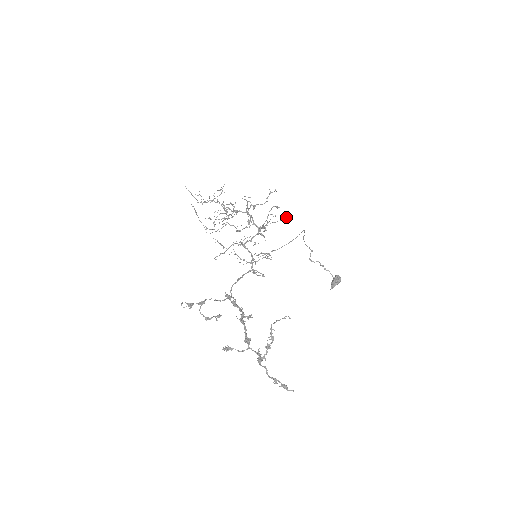
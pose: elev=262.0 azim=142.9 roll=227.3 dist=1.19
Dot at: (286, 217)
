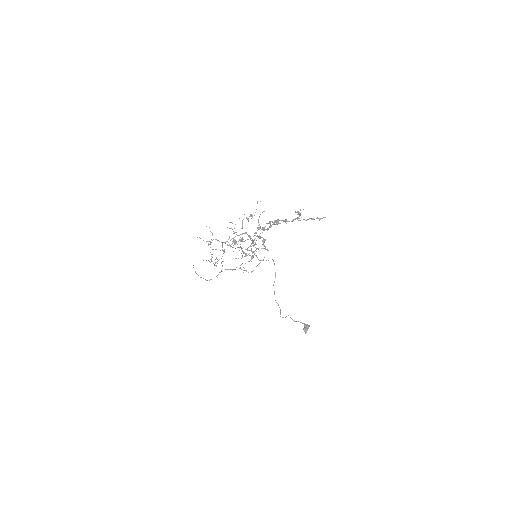
Dot at: (269, 223)
